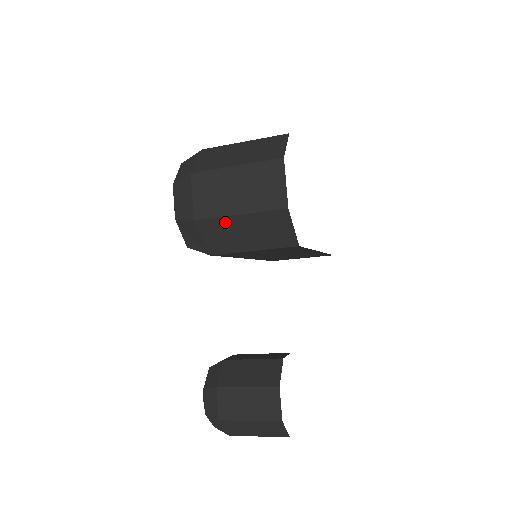
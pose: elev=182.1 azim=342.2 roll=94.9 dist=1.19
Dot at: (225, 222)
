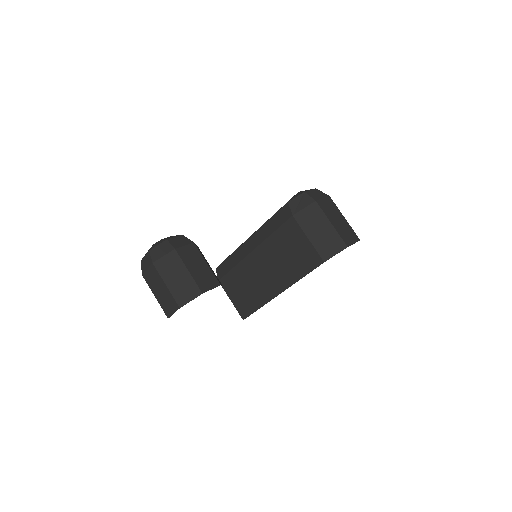
Dot at: (323, 217)
